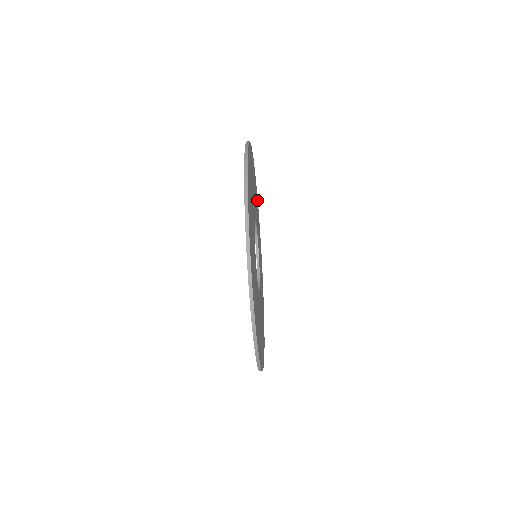
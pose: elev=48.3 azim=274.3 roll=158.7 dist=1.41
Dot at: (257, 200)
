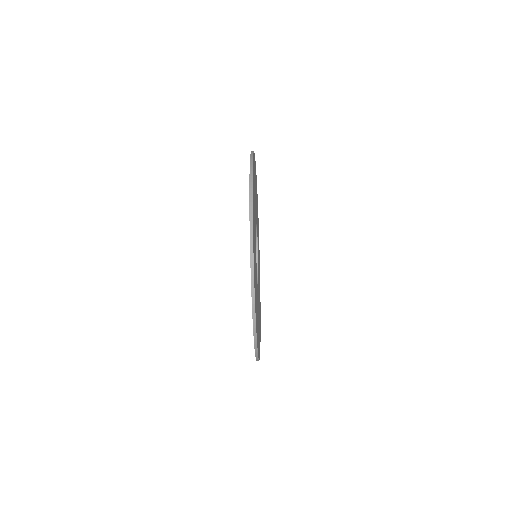
Dot at: (257, 199)
